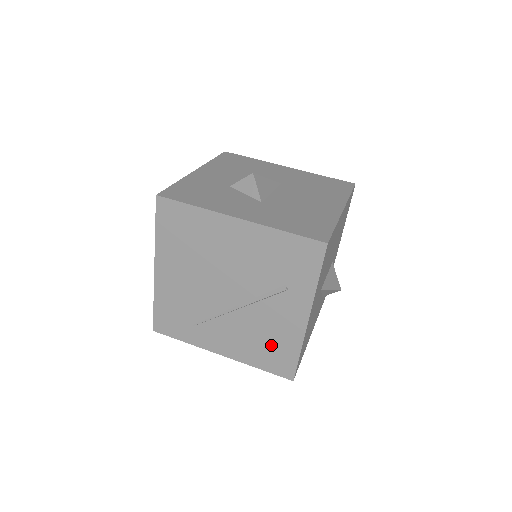
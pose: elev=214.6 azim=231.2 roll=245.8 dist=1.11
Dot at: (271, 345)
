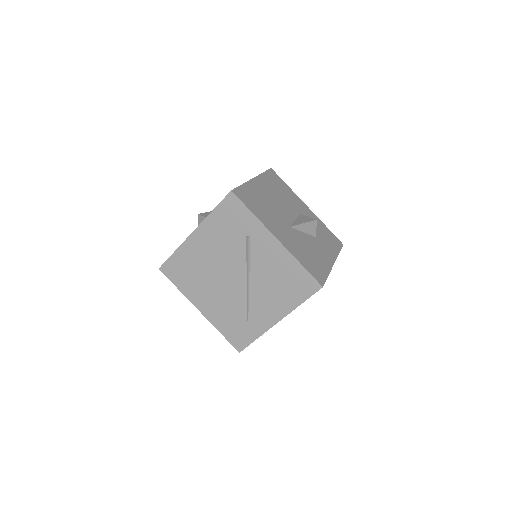
Dot at: (286, 280)
